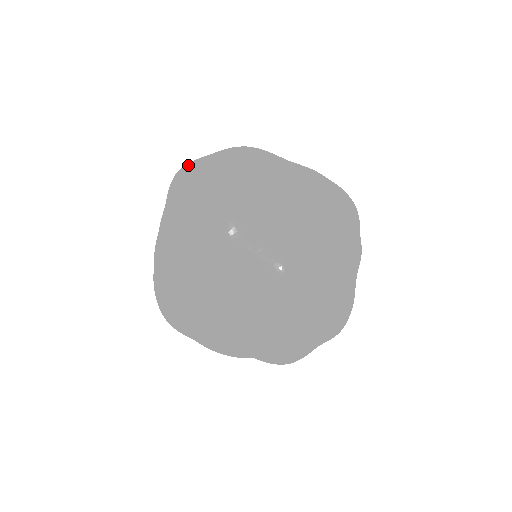
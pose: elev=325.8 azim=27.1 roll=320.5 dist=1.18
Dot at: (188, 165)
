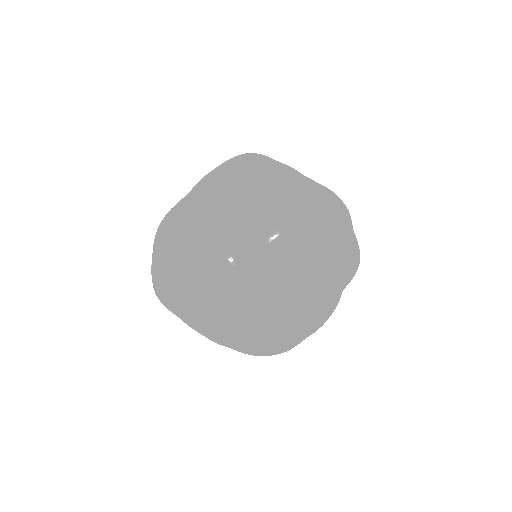
Dot at: (154, 281)
